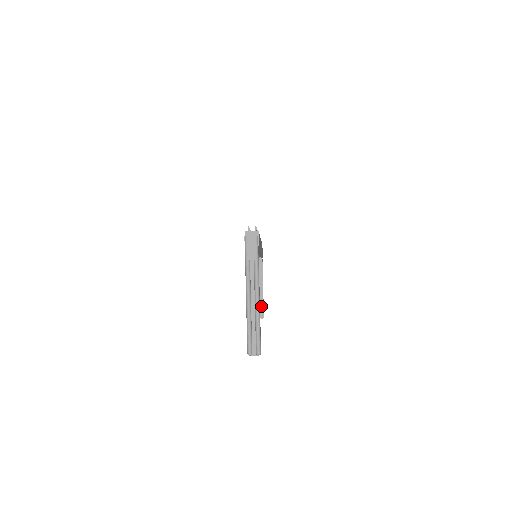
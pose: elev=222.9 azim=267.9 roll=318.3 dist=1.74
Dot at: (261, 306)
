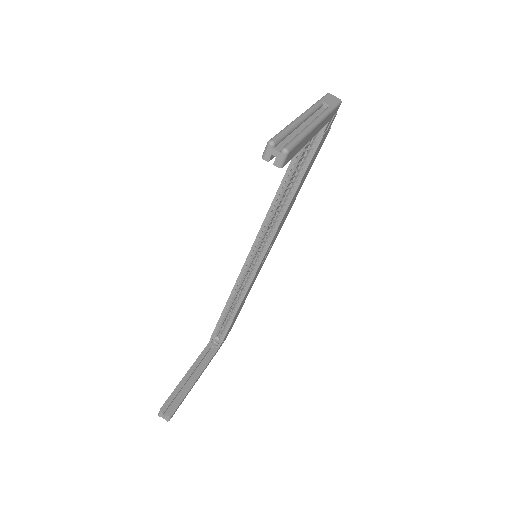
Dot at: (178, 399)
